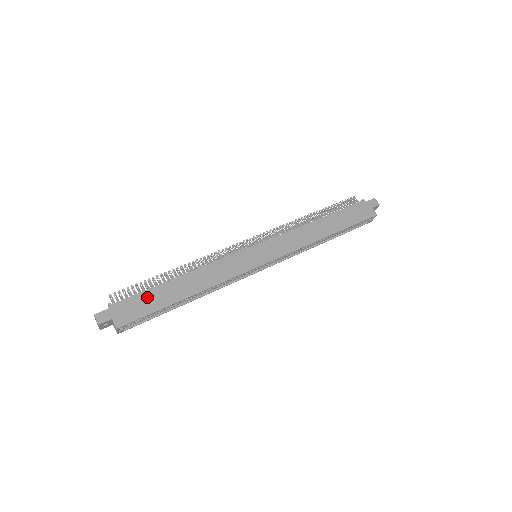
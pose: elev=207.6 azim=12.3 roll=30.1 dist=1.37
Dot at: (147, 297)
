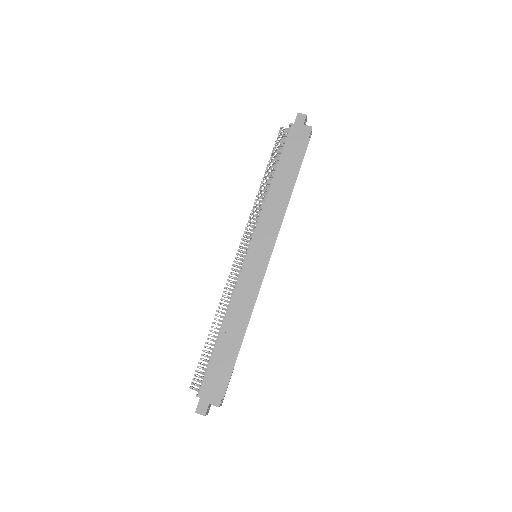
Dot at: (215, 366)
